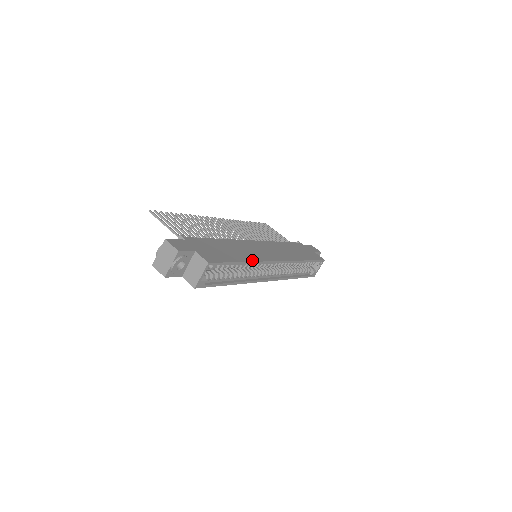
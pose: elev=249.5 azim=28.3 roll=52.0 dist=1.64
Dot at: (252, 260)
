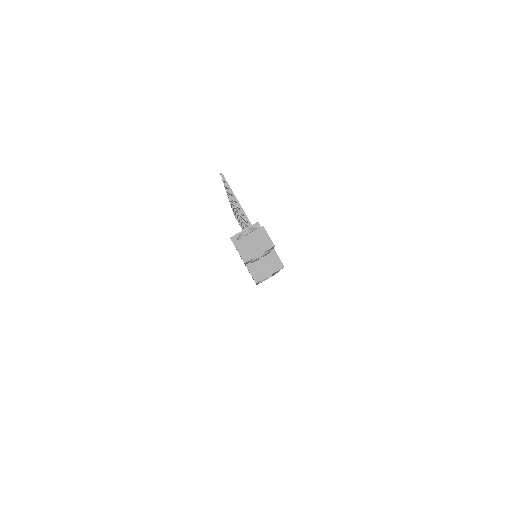
Dot at: occluded
